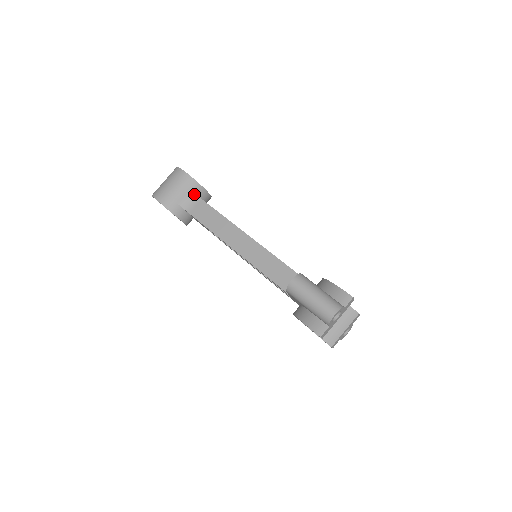
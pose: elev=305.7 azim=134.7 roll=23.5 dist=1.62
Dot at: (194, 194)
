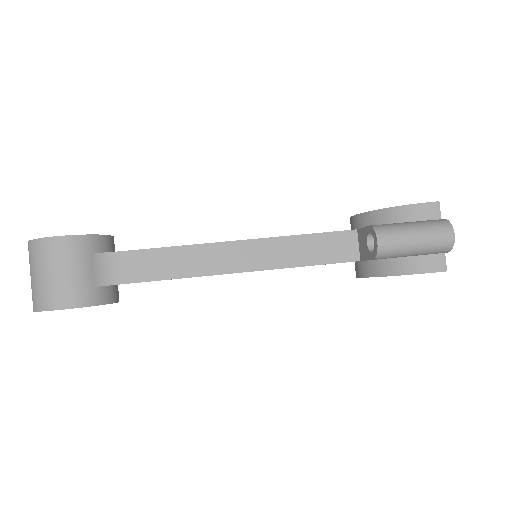
Dot at: (103, 254)
